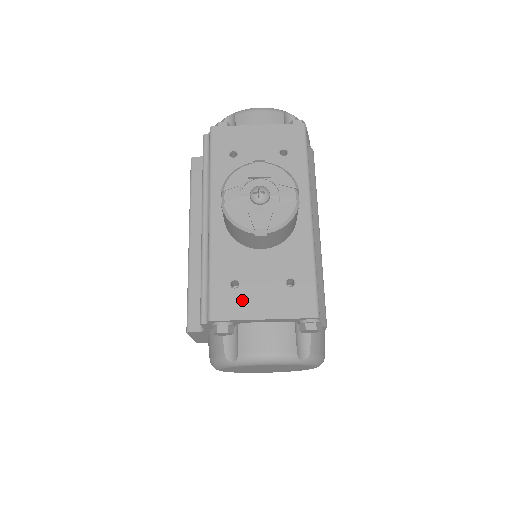
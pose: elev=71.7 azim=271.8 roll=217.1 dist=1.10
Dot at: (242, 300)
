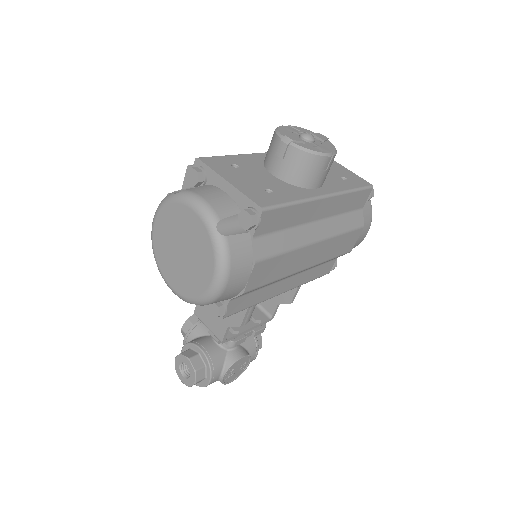
Dot at: (229, 170)
